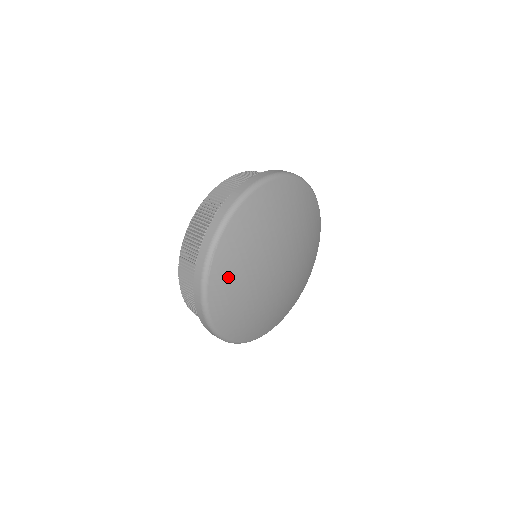
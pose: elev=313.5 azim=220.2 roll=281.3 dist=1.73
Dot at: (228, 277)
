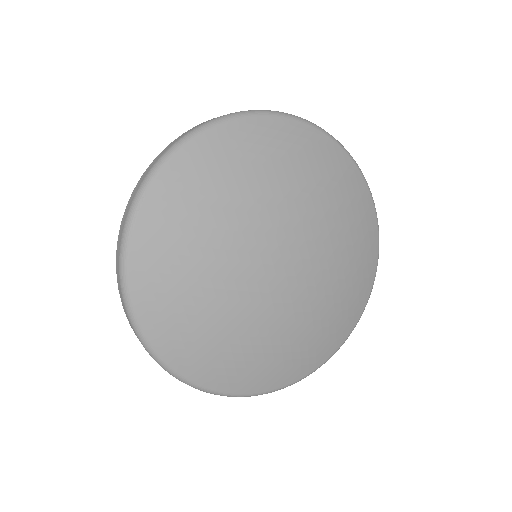
Dot at: (166, 251)
